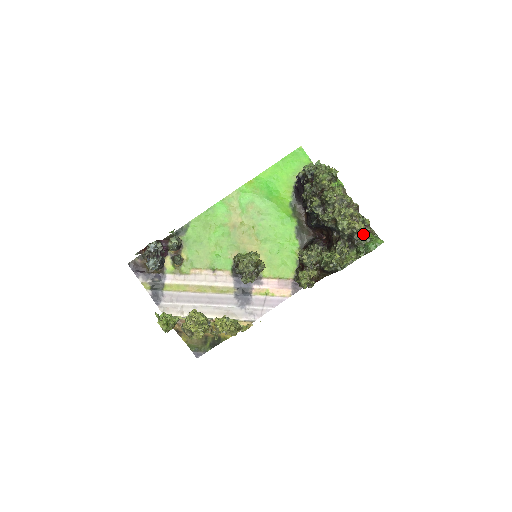
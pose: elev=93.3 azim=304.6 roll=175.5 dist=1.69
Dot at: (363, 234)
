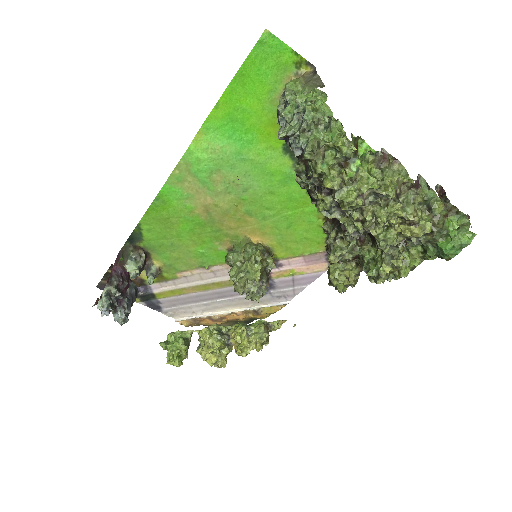
Dot at: (431, 235)
